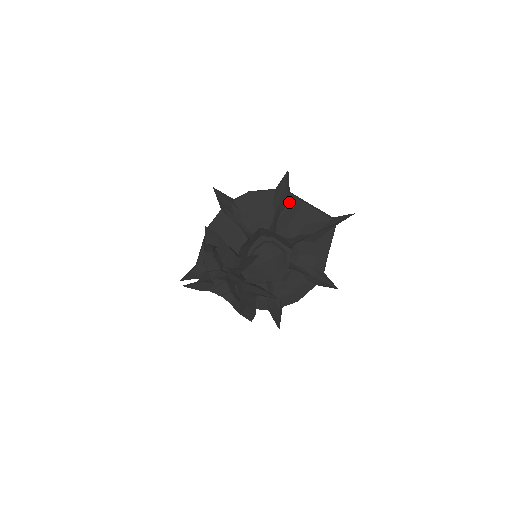
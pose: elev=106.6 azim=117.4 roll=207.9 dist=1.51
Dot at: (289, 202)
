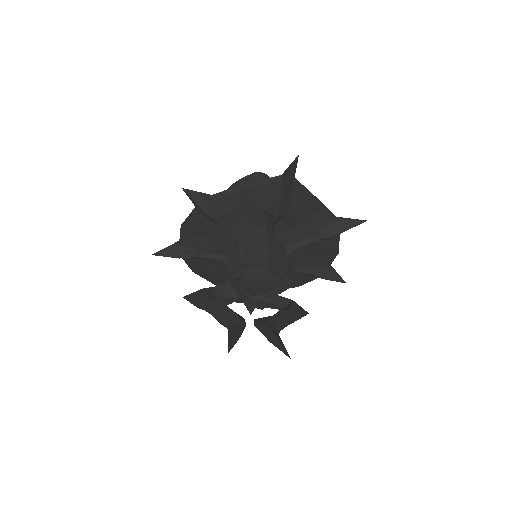
Dot at: (222, 207)
